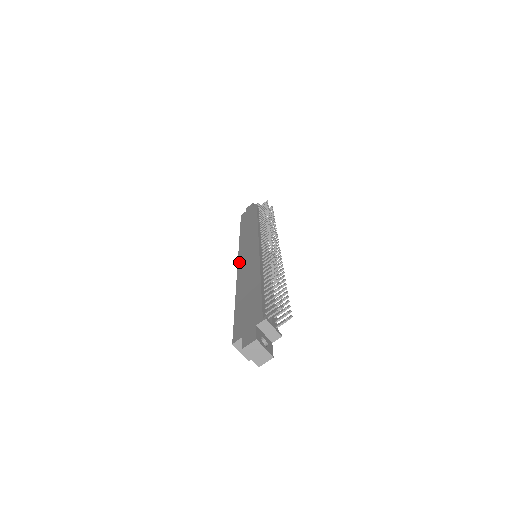
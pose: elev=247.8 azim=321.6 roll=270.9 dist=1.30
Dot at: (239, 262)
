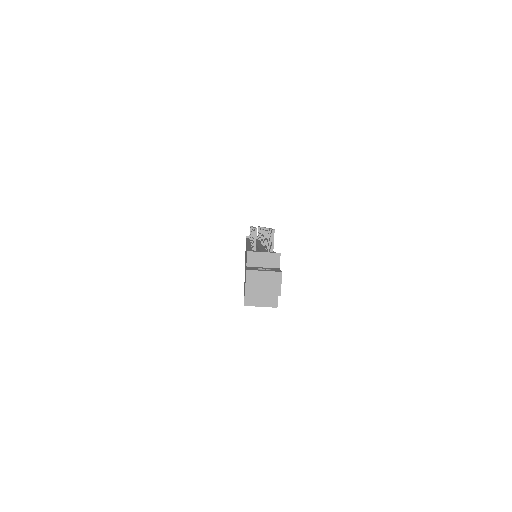
Dot at: occluded
